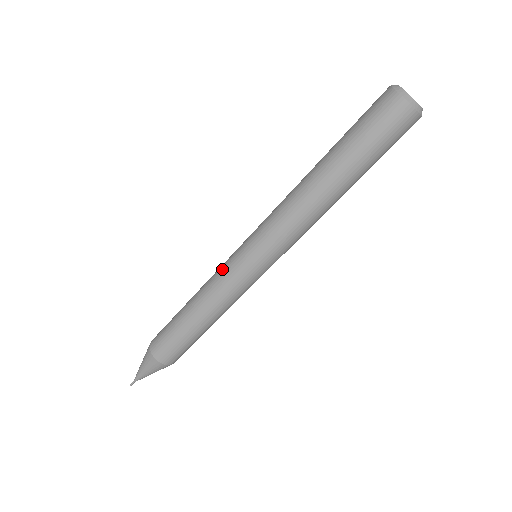
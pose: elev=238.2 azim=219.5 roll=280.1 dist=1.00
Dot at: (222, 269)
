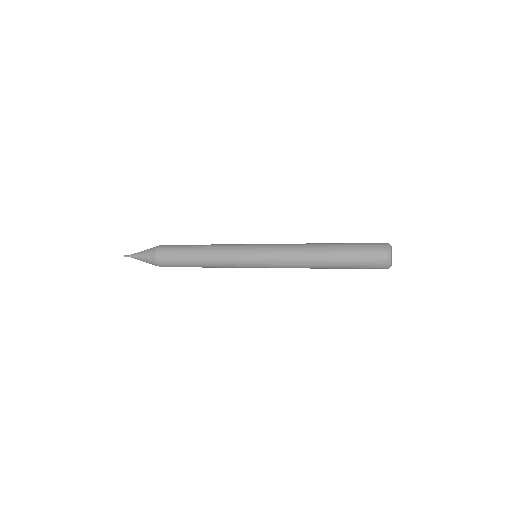
Dot at: (233, 251)
